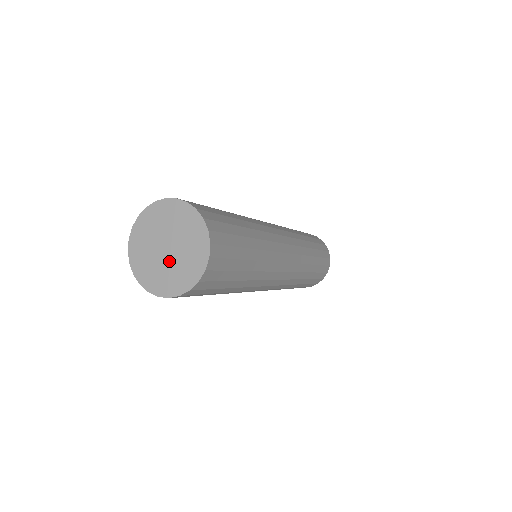
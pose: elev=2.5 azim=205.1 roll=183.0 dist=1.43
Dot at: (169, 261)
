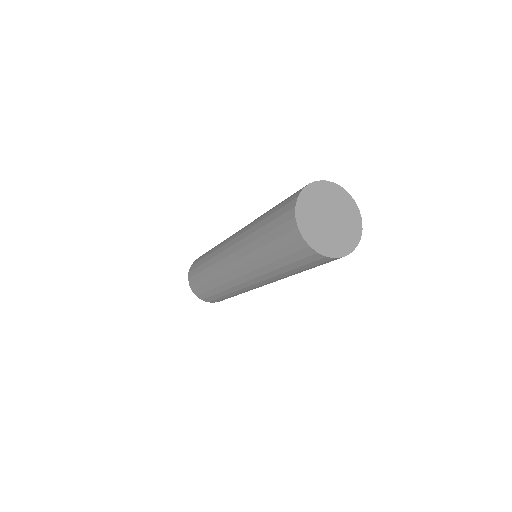
Dot at: (331, 229)
